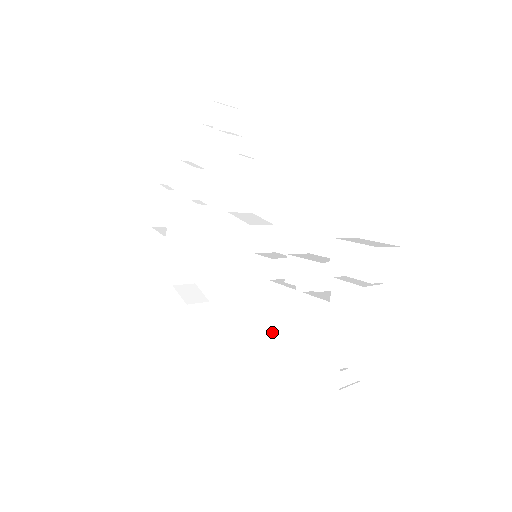
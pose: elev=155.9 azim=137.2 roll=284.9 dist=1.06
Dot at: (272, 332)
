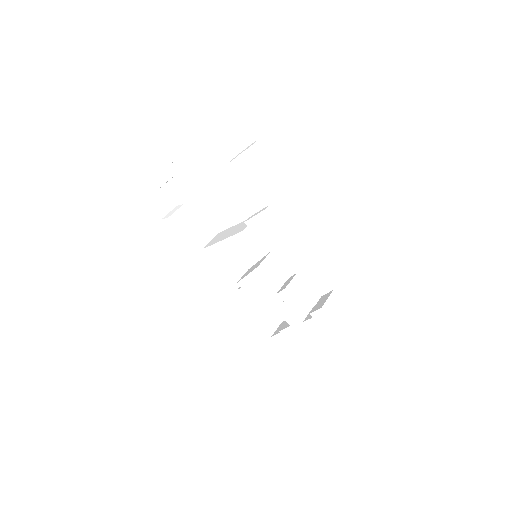
Dot at: occluded
